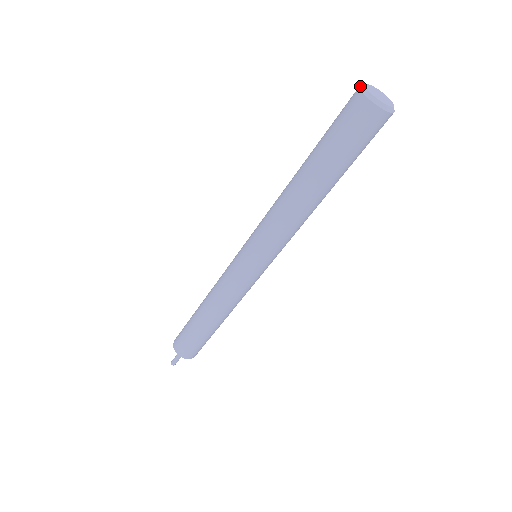
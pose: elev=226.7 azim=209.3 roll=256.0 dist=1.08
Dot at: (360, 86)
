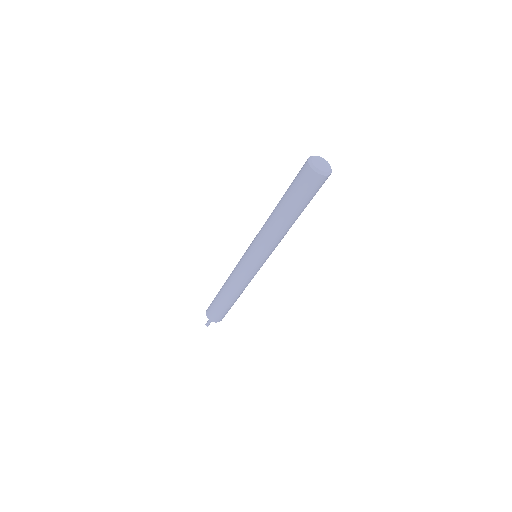
Dot at: (313, 156)
